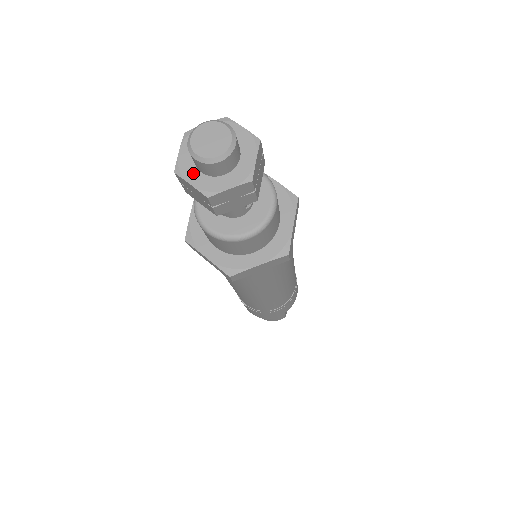
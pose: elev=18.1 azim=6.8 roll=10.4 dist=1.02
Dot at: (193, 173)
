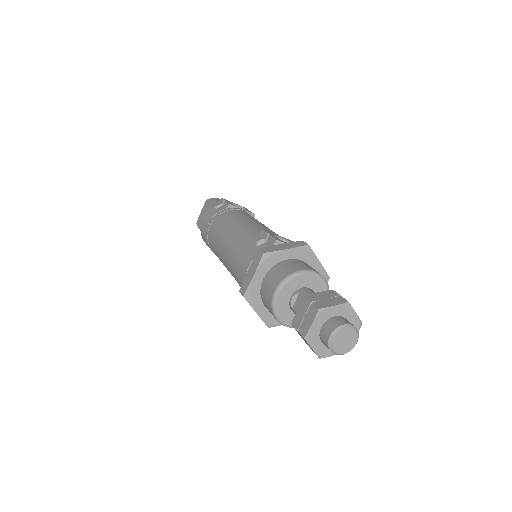
Dot at: (317, 342)
